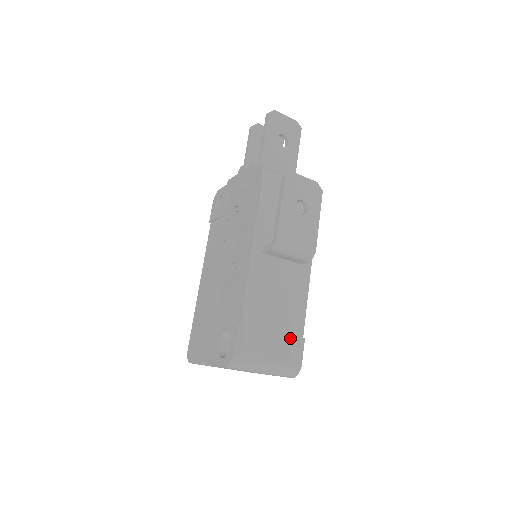
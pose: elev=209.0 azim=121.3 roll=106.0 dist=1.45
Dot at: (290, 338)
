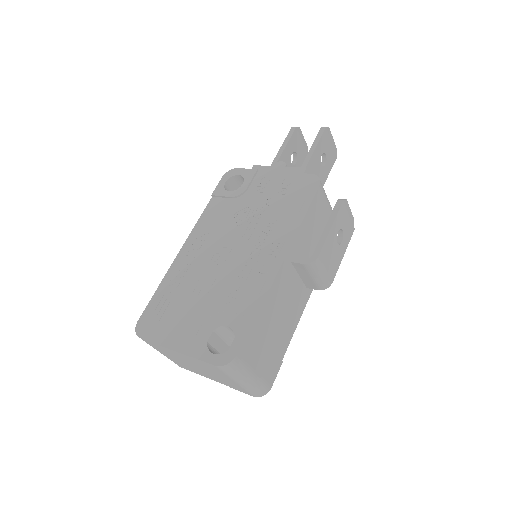
Dot at: (275, 357)
